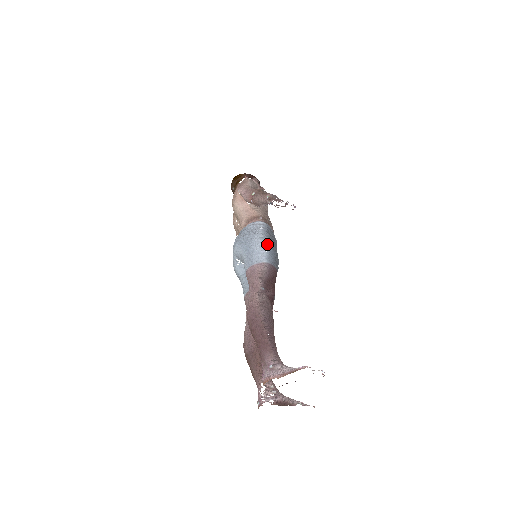
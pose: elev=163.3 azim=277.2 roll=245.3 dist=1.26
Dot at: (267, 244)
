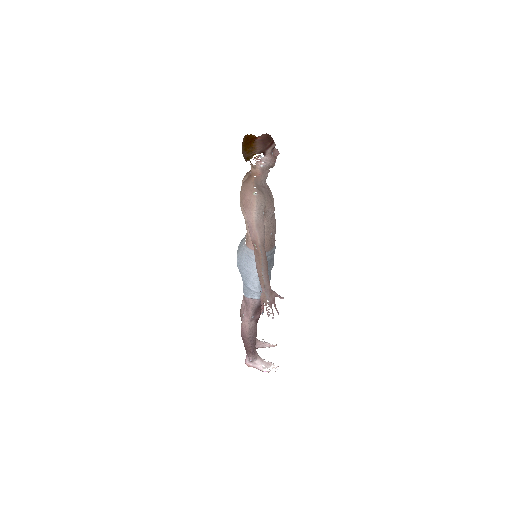
Dot at: occluded
